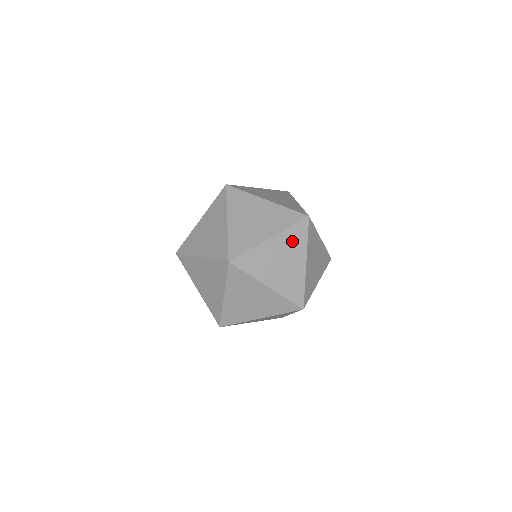
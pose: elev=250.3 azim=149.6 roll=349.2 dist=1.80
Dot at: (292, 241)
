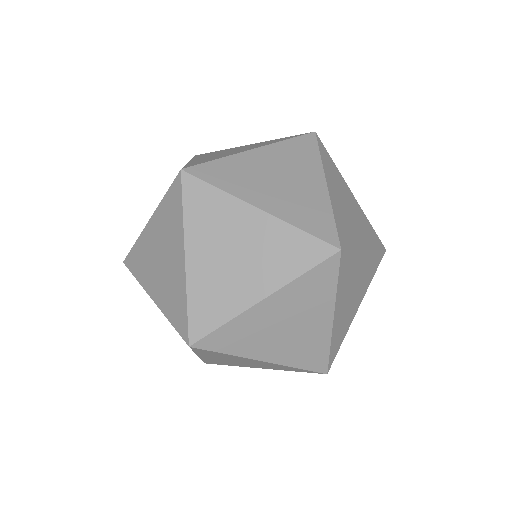
Dot at: (279, 367)
